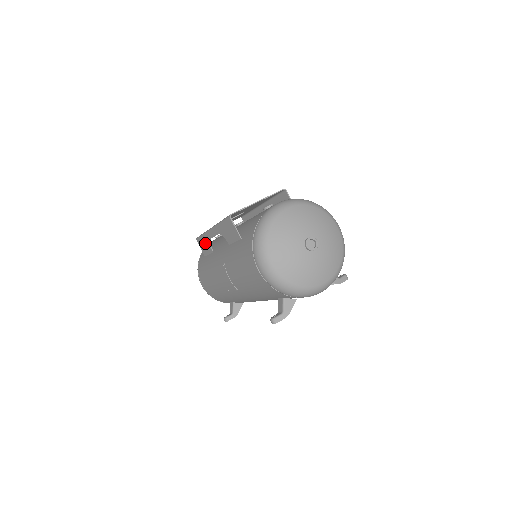
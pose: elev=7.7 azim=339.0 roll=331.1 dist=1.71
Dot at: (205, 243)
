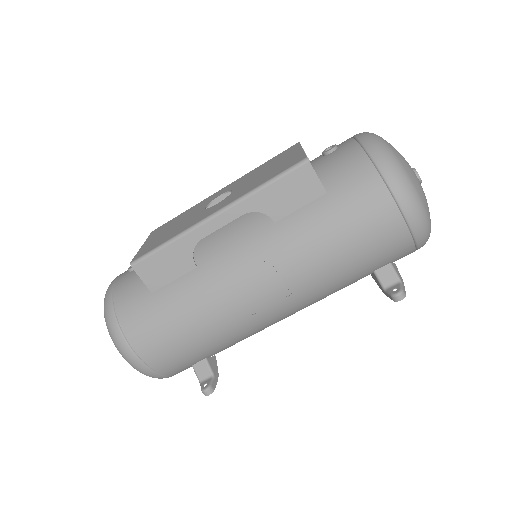
Dot at: (172, 258)
